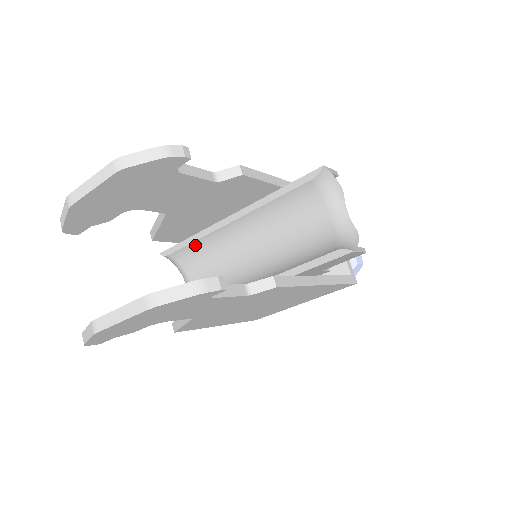
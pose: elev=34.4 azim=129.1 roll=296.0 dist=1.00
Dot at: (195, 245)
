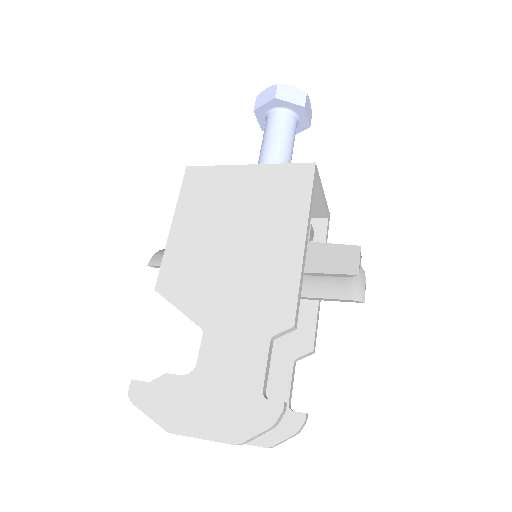
Dot at: occluded
